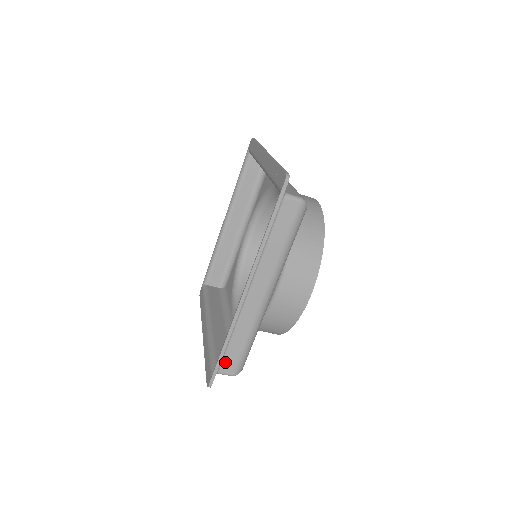
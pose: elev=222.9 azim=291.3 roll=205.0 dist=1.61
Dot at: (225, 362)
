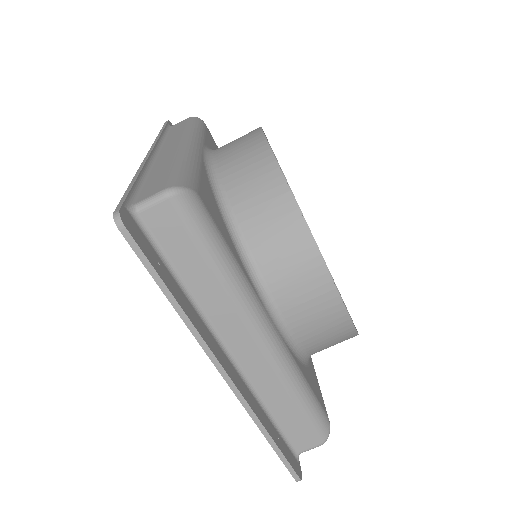
Dot at: (145, 192)
